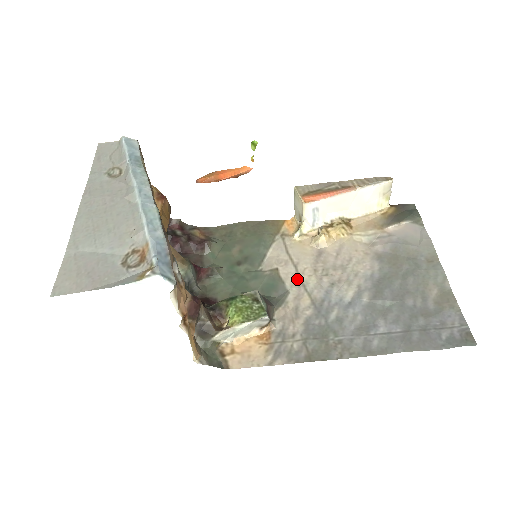
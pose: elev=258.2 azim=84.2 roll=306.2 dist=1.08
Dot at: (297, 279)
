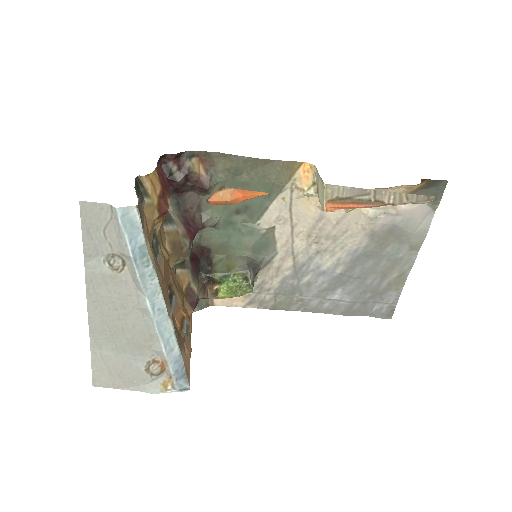
Dot at: (289, 241)
